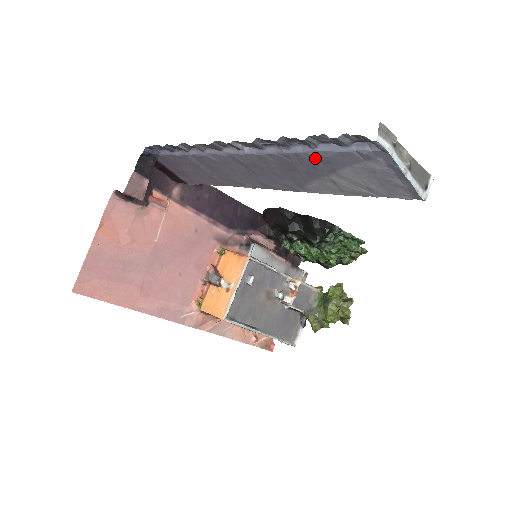
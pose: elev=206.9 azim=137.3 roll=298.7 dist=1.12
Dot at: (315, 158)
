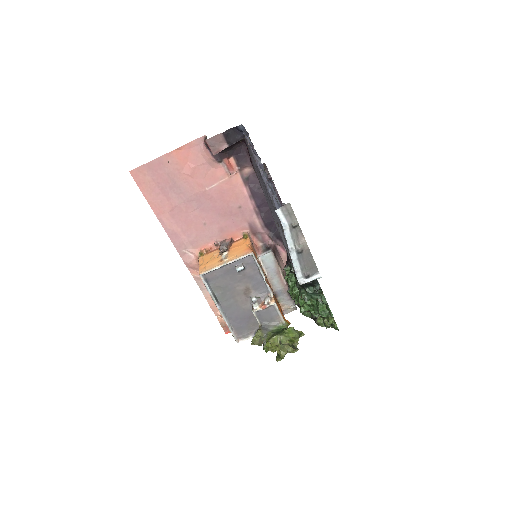
Dot at: (272, 202)
